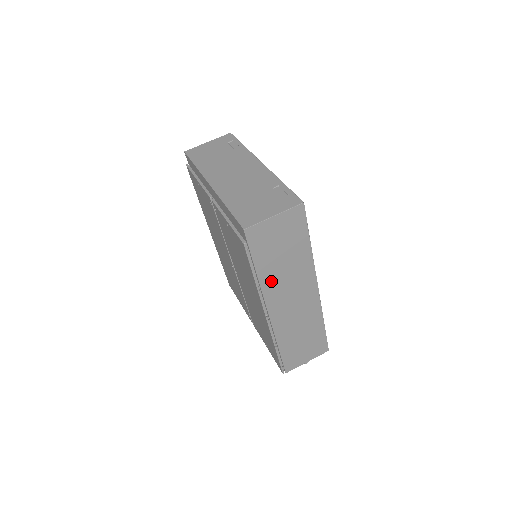
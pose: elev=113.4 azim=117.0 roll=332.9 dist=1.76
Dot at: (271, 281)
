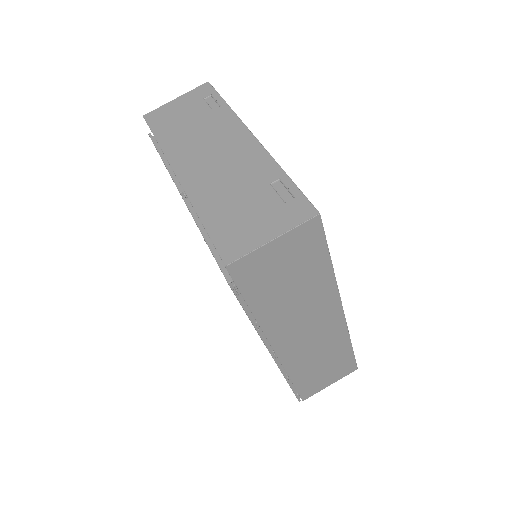
Dot at: (275, 318)
